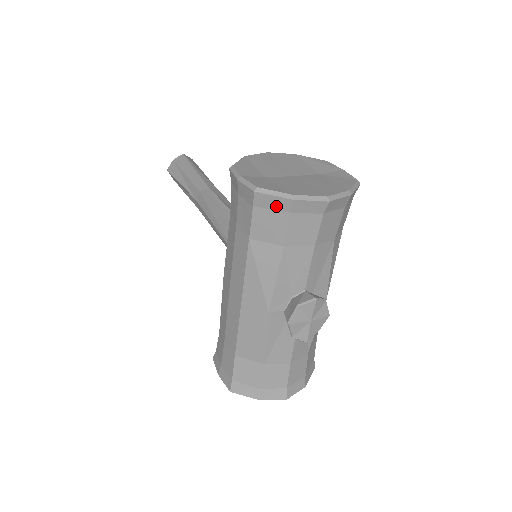
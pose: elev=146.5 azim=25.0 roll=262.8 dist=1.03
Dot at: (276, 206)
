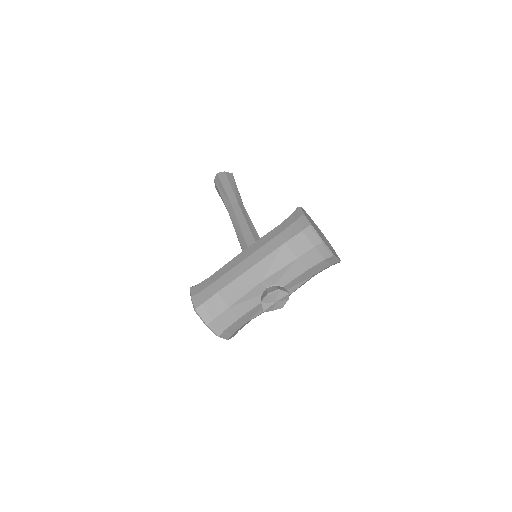
Dot at: (312, 239)
